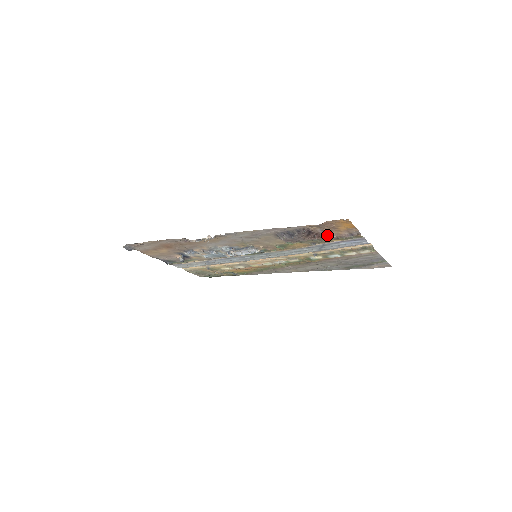
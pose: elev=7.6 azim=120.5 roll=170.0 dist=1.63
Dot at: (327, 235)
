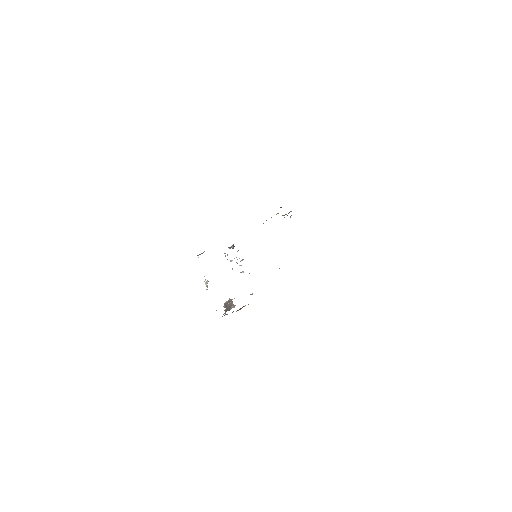
Dot at: occluded
